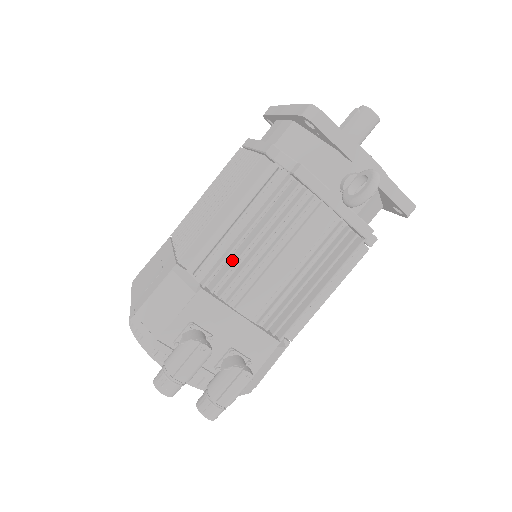
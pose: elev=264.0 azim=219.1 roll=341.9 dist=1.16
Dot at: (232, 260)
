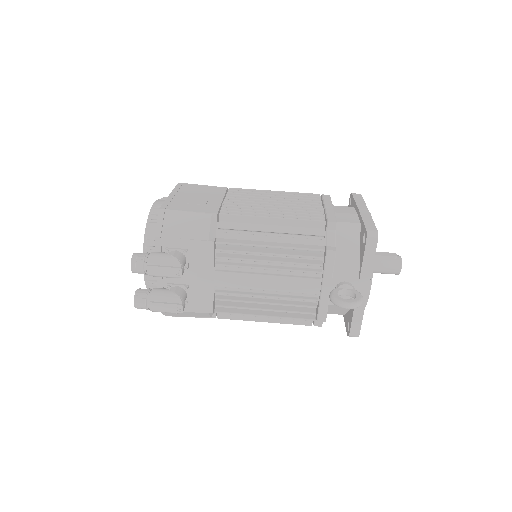
Dot at: (245, 248)
